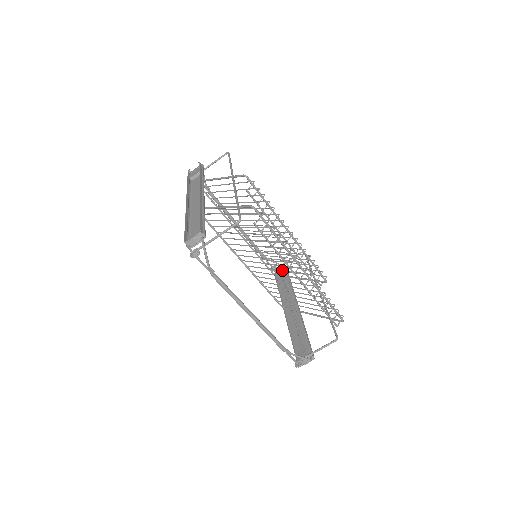
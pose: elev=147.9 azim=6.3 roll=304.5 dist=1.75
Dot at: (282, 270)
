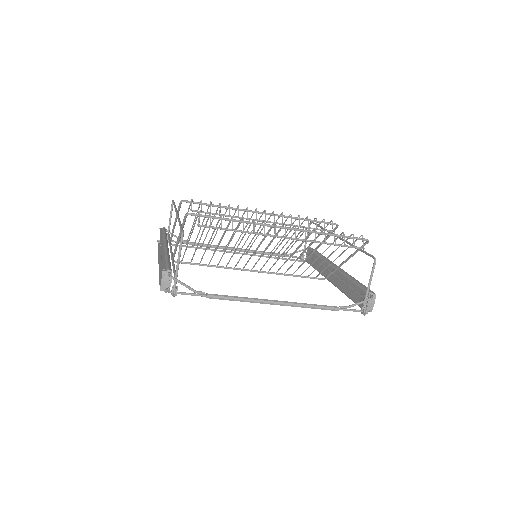
Dot at: (303, 251)
